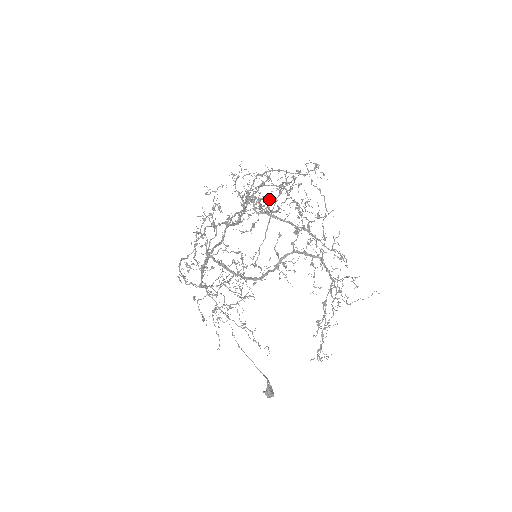
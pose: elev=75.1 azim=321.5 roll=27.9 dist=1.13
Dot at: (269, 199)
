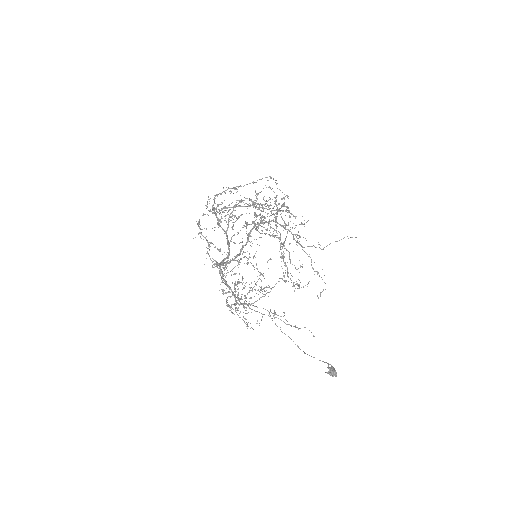
Dot at: occluded
